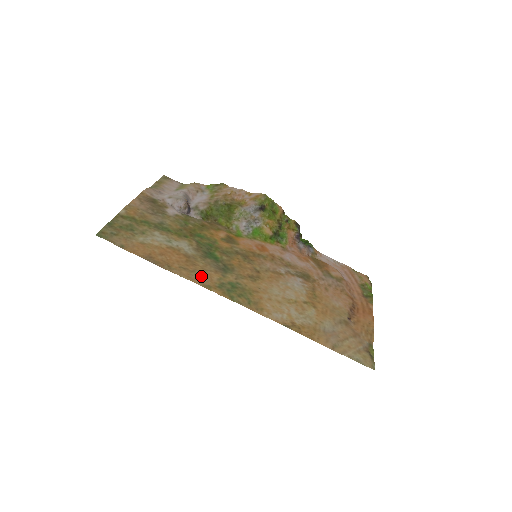
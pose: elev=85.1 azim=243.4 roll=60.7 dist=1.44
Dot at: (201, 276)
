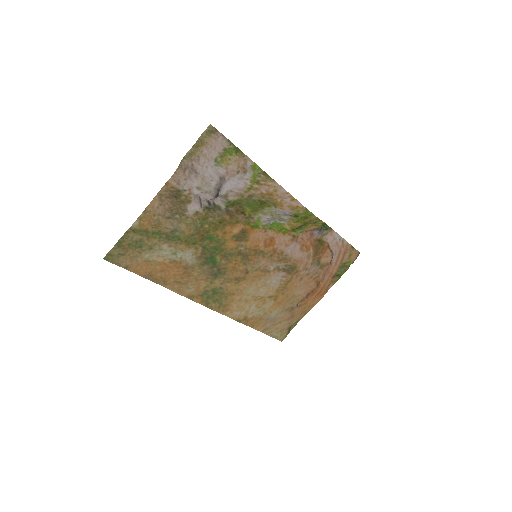
Dot at: (190, 287)
